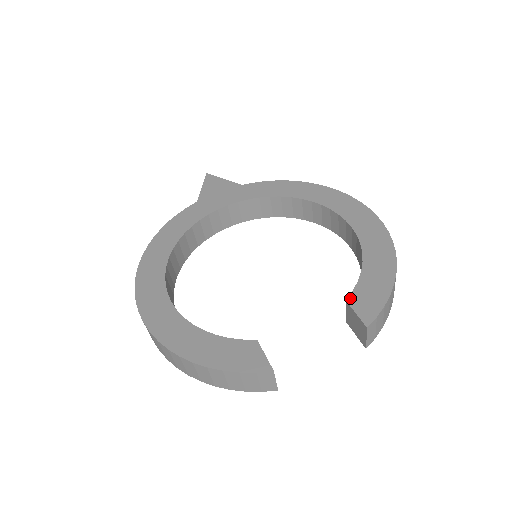
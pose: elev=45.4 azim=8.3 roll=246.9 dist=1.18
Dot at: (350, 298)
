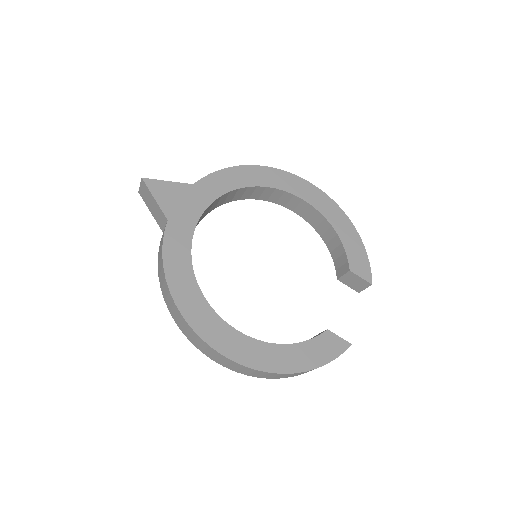
Dot at: (351, 268)
